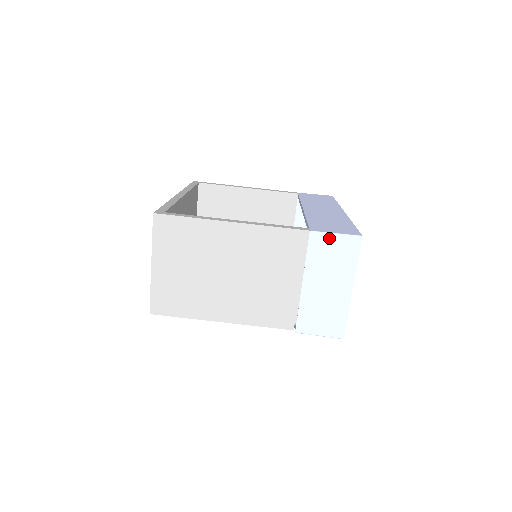
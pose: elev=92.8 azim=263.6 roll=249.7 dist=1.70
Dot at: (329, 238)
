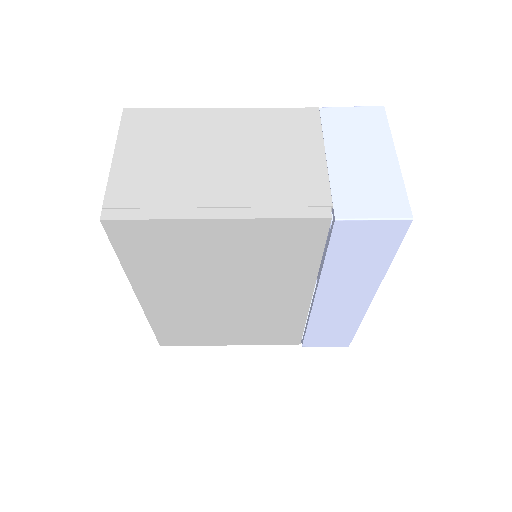
Dot at: (344, 111)
